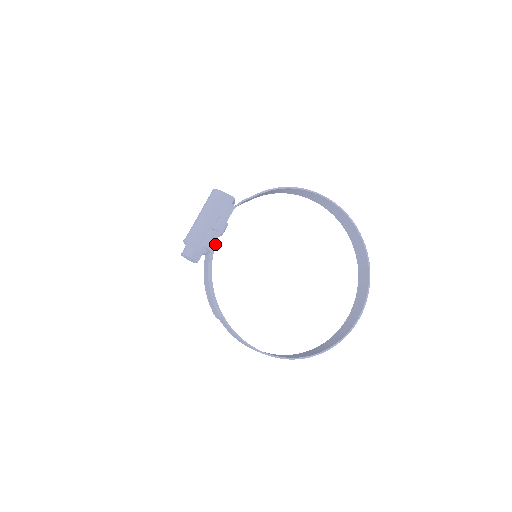
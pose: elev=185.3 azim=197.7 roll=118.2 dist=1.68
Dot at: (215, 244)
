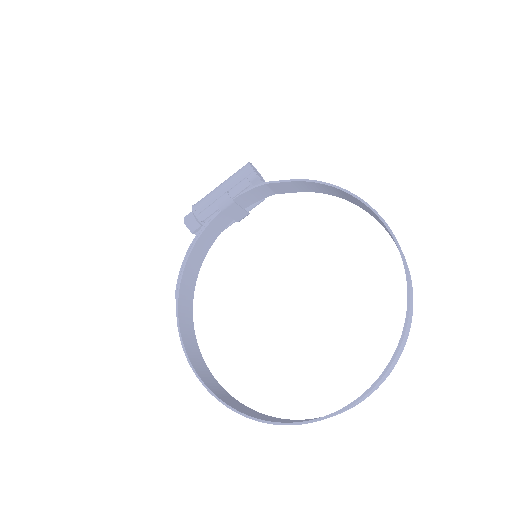
Dot at: (212, 219)
